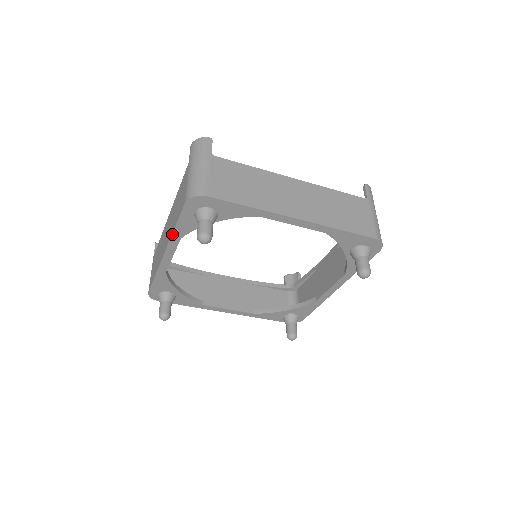
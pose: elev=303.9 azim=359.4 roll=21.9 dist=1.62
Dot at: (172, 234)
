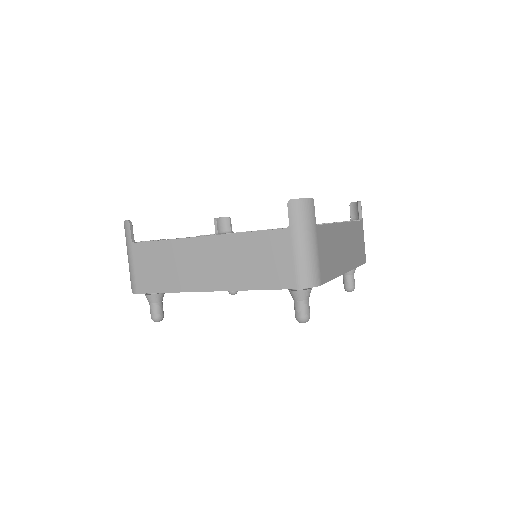
Dot at: (245, 290)
